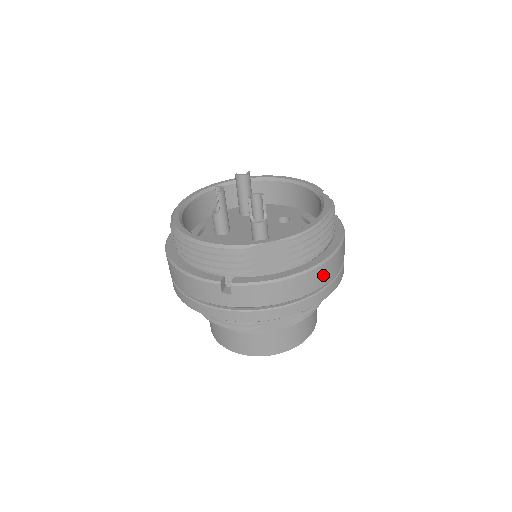
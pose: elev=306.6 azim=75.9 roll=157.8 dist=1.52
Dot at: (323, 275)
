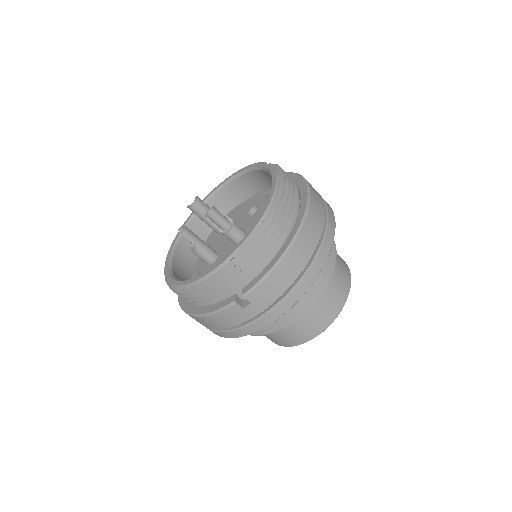
Dot at: (312, 230)
